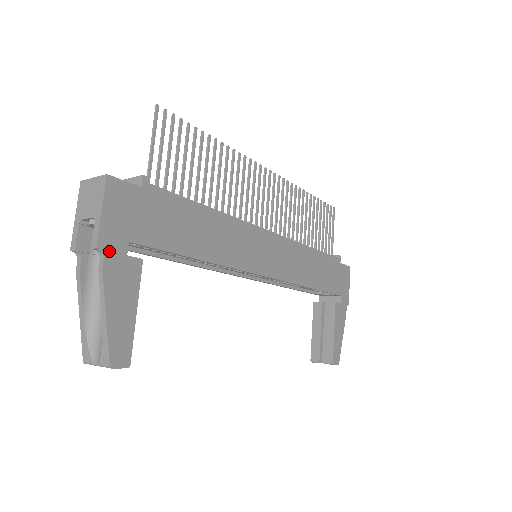
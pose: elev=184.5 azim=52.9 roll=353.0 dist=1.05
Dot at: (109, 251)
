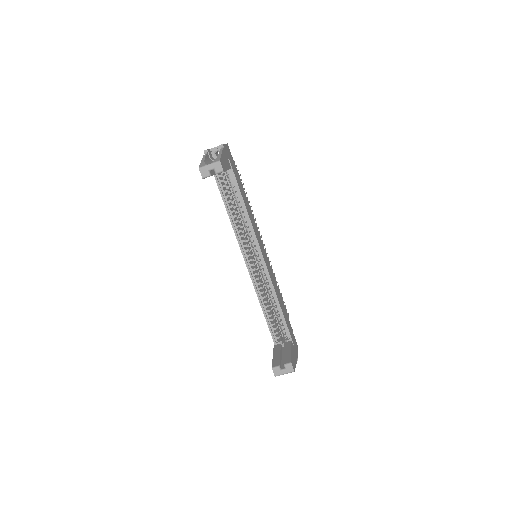
Dot at: (225, 150)
